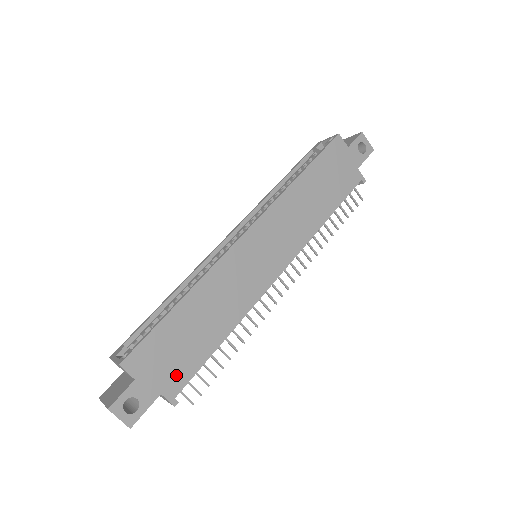
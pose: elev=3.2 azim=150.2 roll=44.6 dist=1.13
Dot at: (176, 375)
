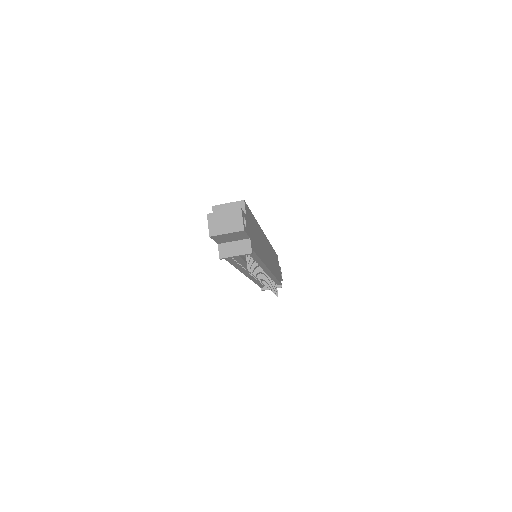
Dot at: (253, 241)
